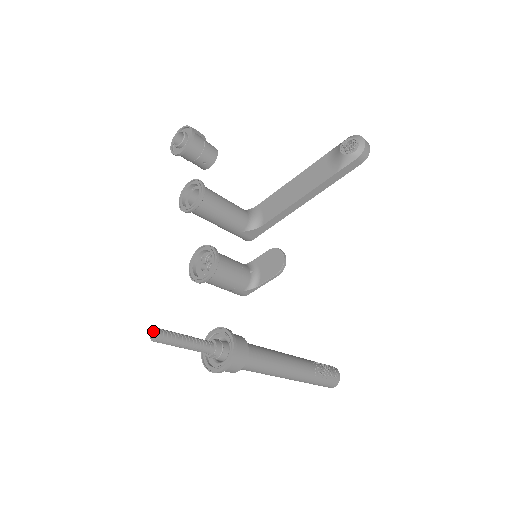
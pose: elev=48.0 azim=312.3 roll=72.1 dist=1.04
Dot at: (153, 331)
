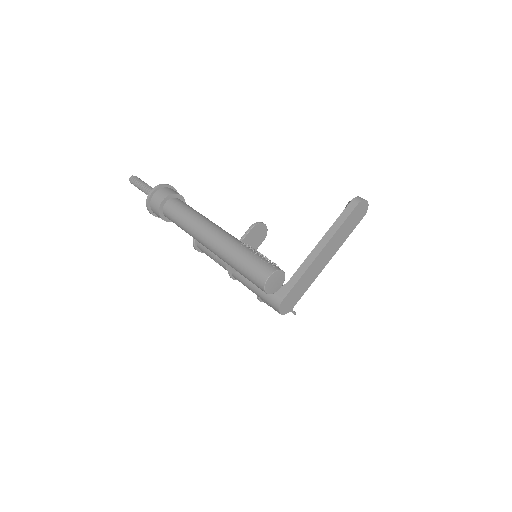
Dot at: occluded
